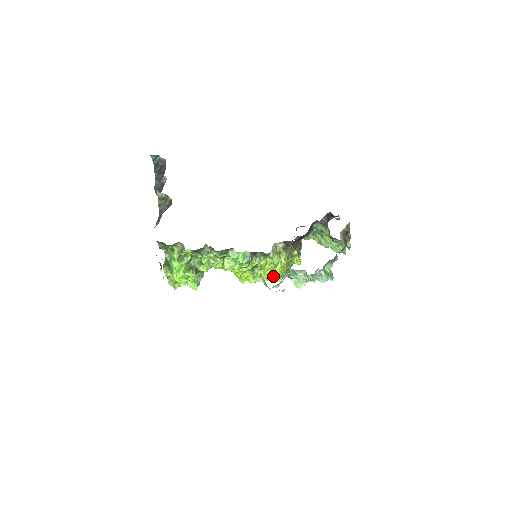
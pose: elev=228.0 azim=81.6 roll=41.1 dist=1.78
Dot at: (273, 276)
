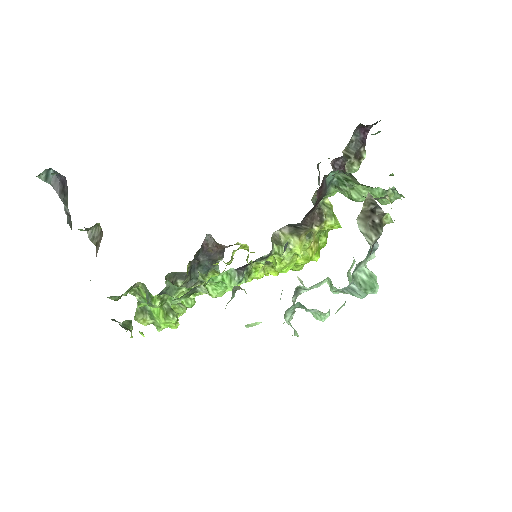
Dot at: (299, 266)
